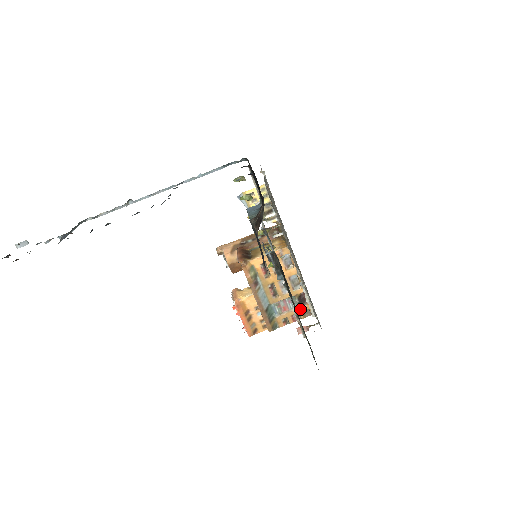
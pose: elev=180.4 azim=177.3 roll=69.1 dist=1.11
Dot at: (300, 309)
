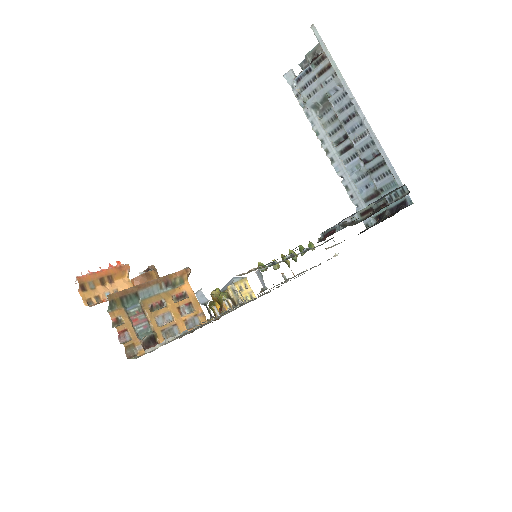
Dot at: (137, 341)
